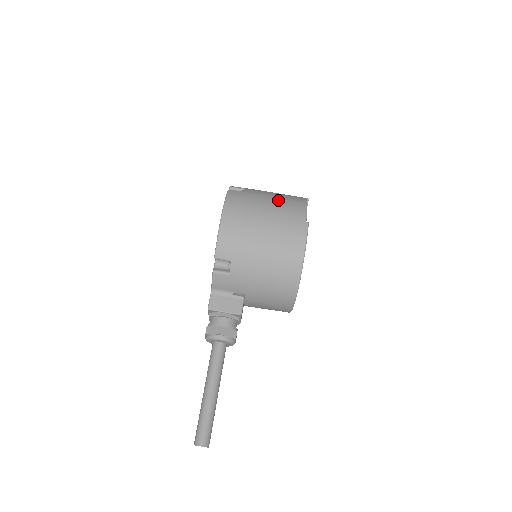
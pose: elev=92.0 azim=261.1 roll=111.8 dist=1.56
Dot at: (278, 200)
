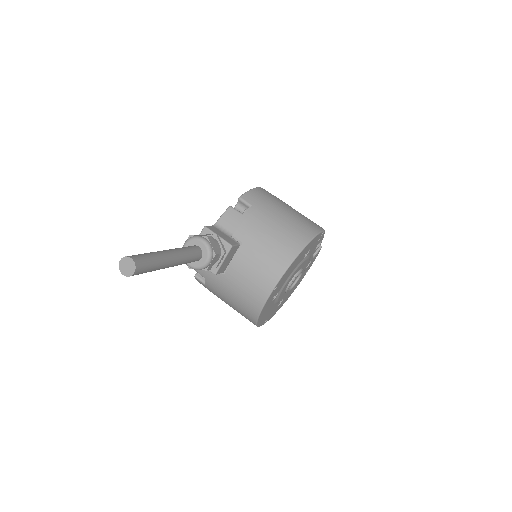
Dot at: occluded
